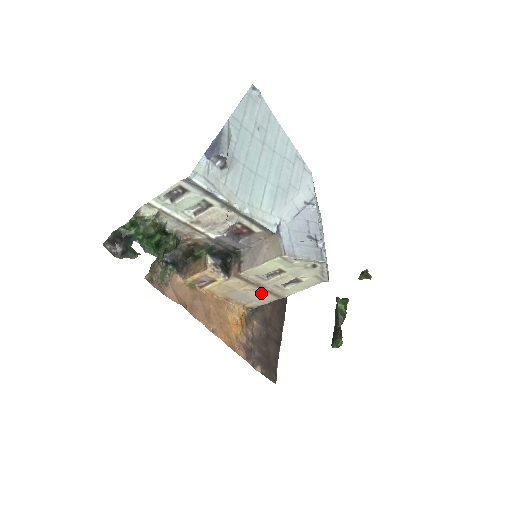
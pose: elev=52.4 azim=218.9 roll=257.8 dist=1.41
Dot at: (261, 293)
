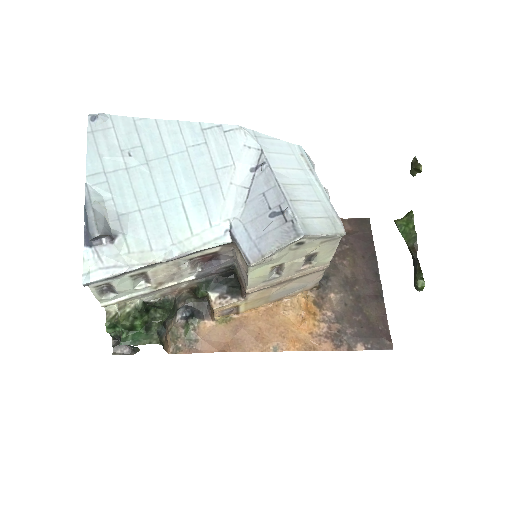
Dot at: (298, 280)
